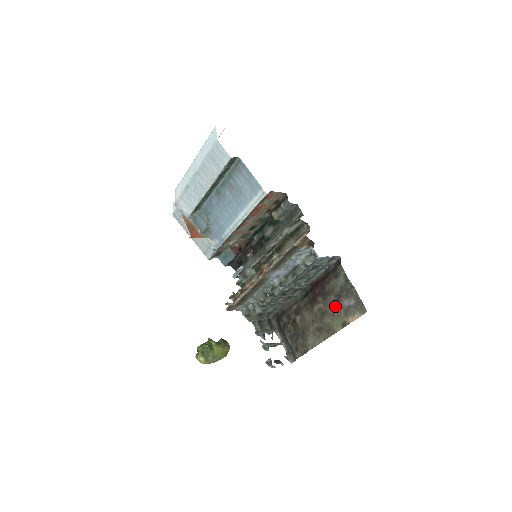
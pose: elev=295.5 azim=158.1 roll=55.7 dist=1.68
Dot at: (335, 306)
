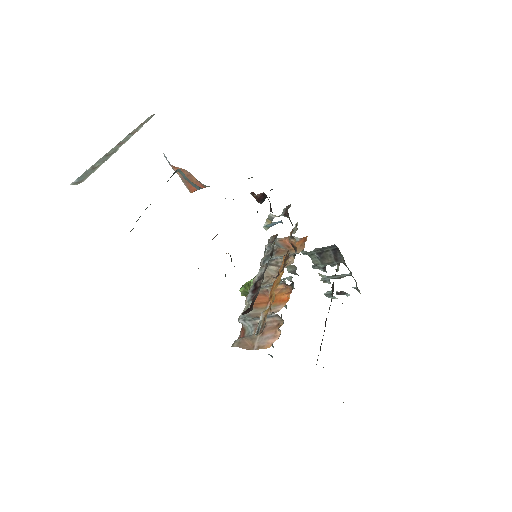
Dot at: occluded
